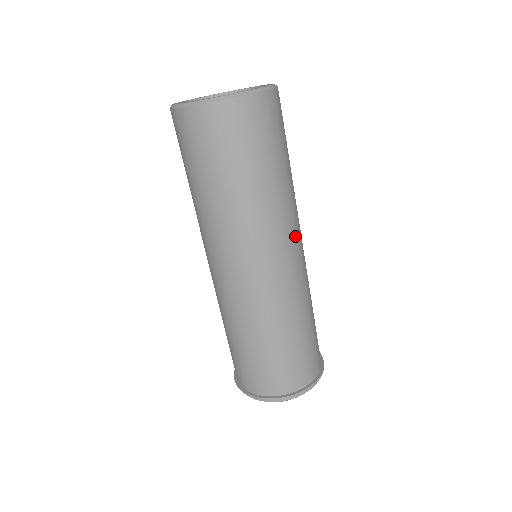
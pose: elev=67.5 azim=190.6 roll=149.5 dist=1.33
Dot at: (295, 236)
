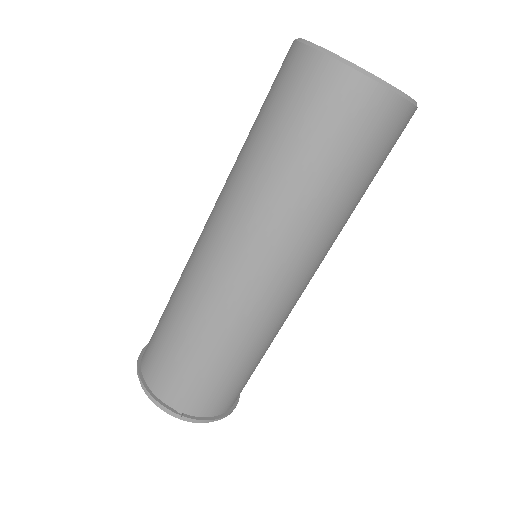
Dot at: occluded
